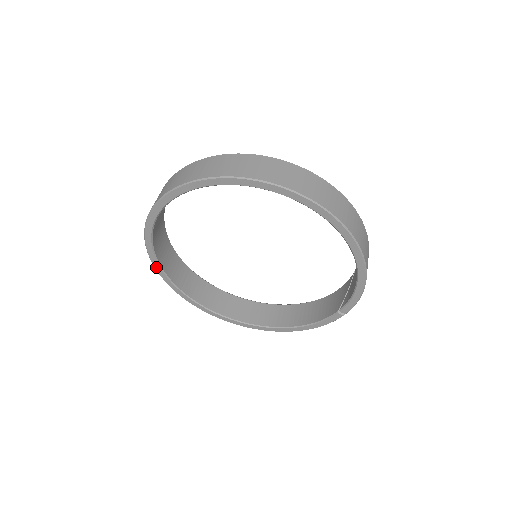
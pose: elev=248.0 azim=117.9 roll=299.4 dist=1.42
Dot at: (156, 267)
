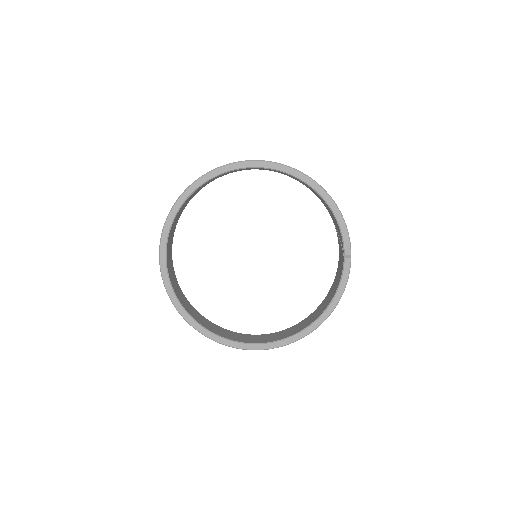
Dot at: (187, 319)
